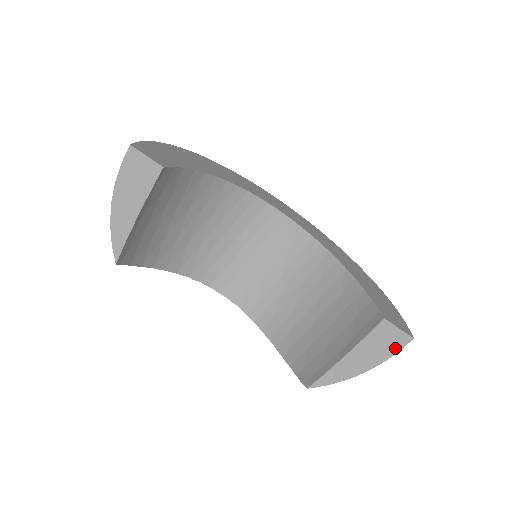
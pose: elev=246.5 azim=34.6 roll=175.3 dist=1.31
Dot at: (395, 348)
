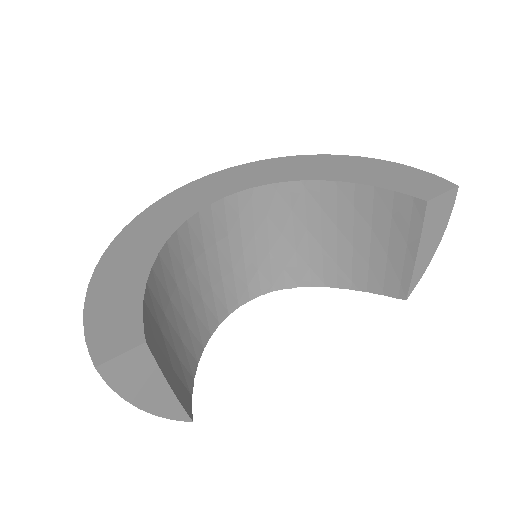
Dot at: (449, 207)
